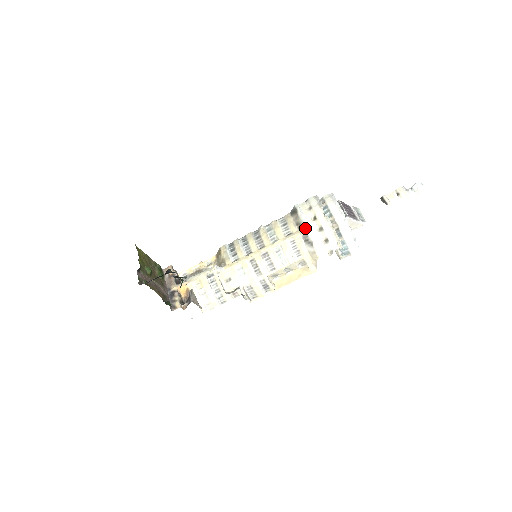
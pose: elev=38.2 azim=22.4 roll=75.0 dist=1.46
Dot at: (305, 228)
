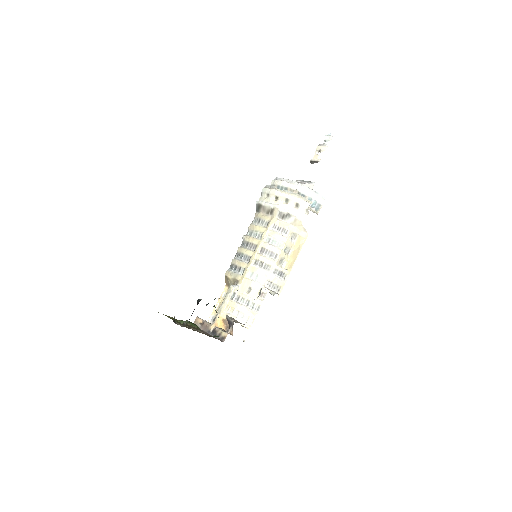
Dot at: (275, 208)
